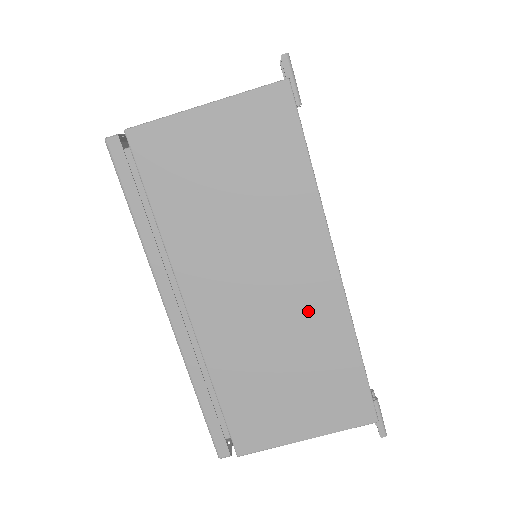
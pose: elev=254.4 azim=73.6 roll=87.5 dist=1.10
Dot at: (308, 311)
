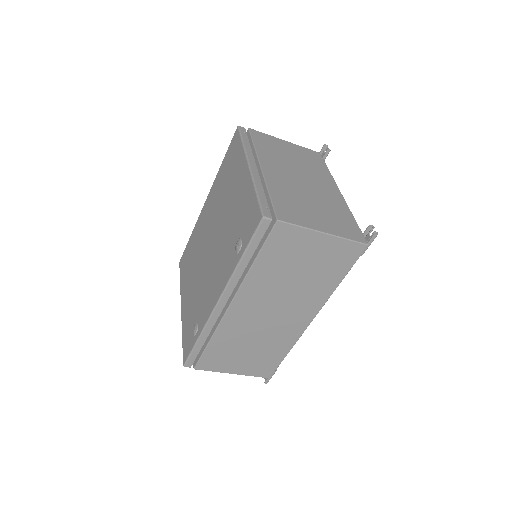
Dot at: (283, 331)
